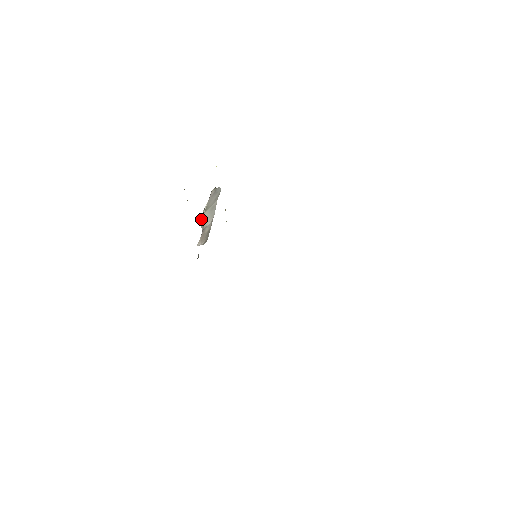
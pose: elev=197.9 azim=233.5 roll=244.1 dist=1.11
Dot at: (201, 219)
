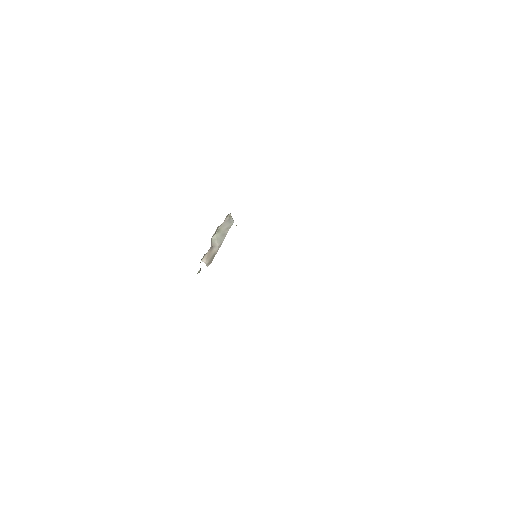
Dot at: (212, 238)
